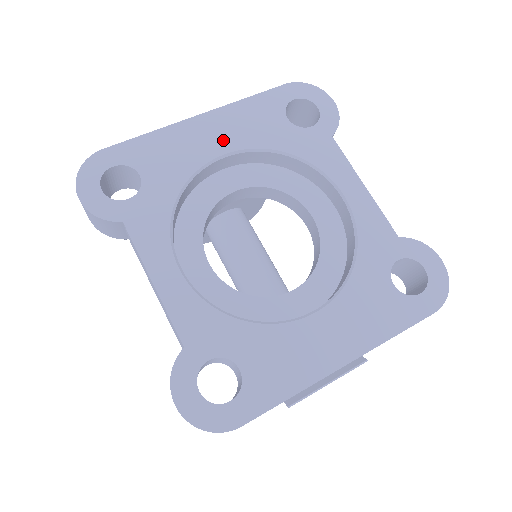
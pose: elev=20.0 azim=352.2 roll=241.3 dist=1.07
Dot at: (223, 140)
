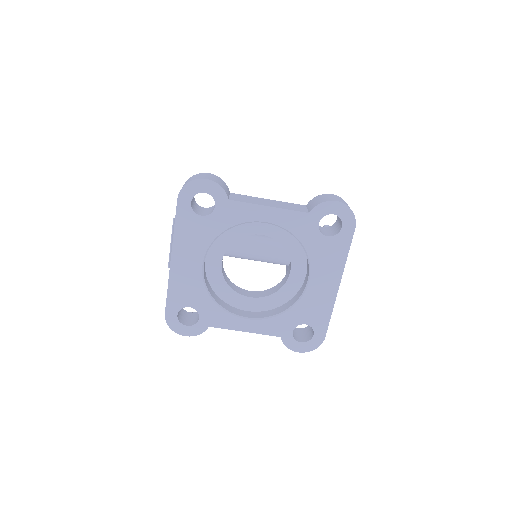
Dot at: (194, 259)
